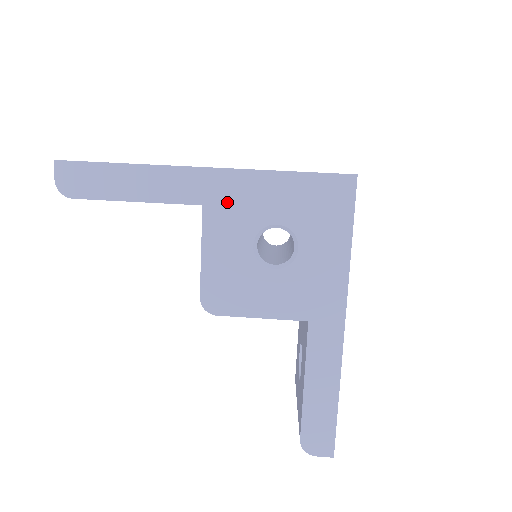
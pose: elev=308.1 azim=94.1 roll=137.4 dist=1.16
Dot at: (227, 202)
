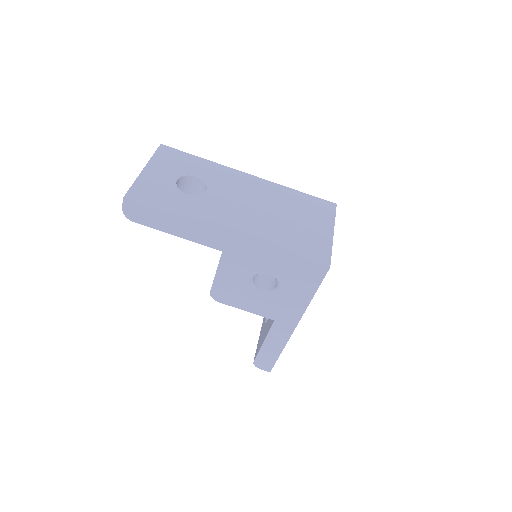
Dot at: (239, 255)
